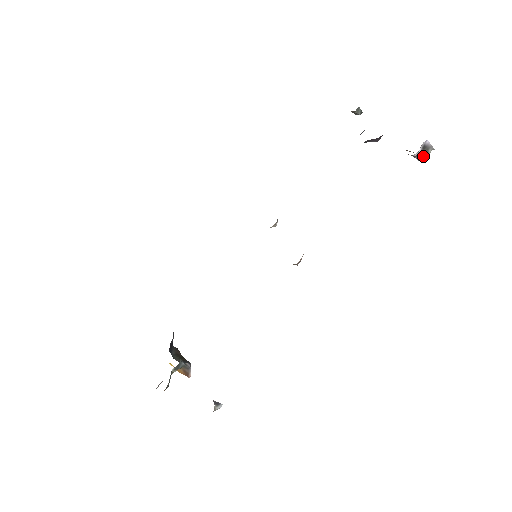
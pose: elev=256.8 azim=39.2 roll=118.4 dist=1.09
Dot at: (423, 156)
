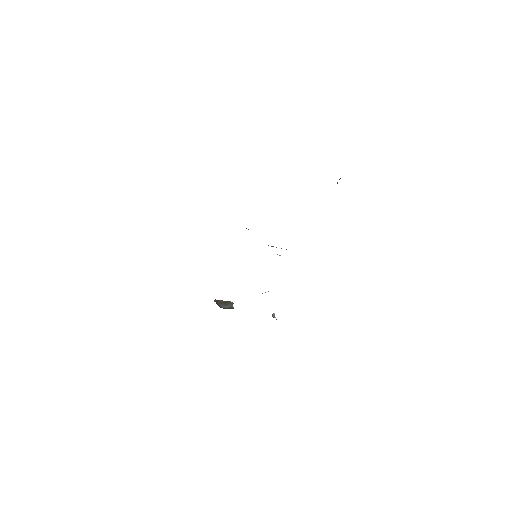
Dot at: occluded
